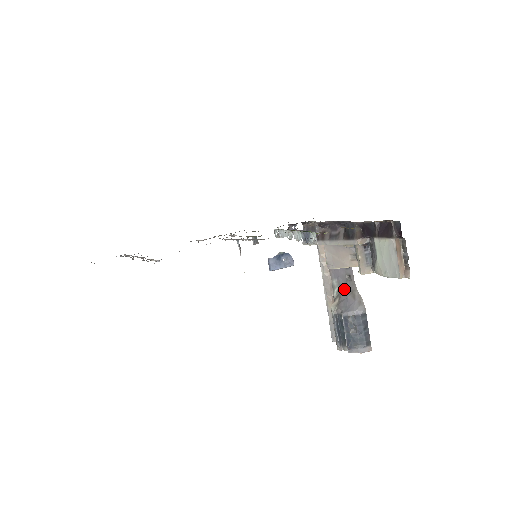
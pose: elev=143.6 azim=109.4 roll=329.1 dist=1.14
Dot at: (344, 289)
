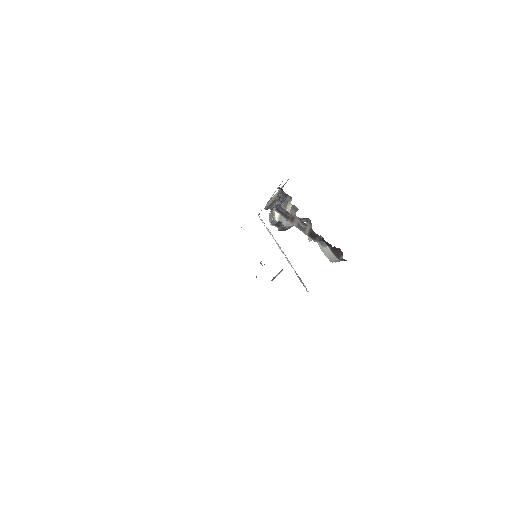
Dot at: occluded
